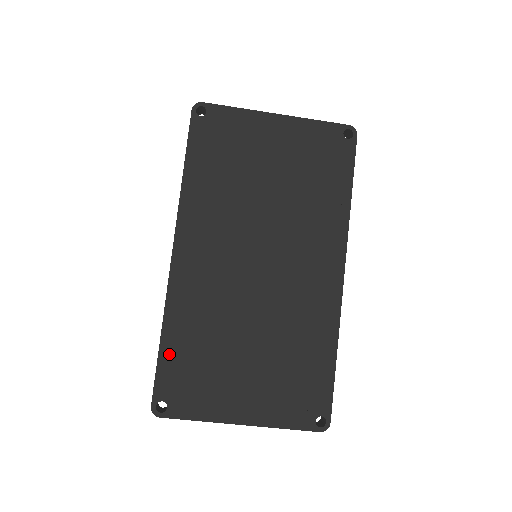
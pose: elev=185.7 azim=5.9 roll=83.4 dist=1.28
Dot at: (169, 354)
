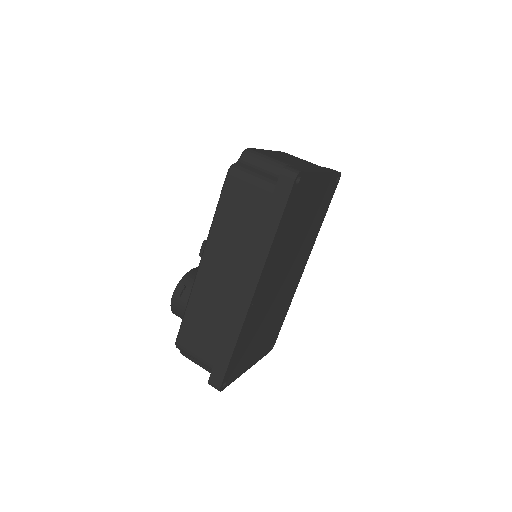
Dot at: (235, 355)
